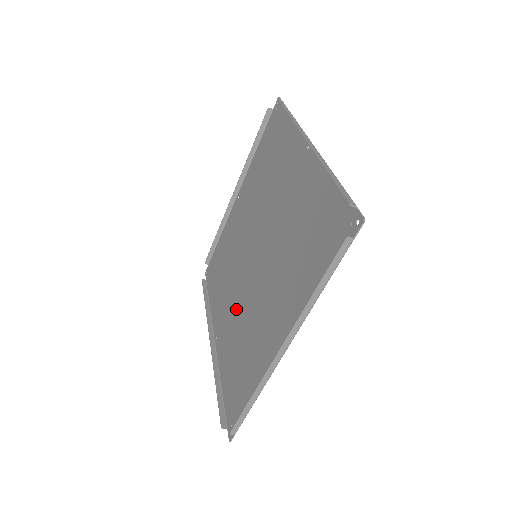
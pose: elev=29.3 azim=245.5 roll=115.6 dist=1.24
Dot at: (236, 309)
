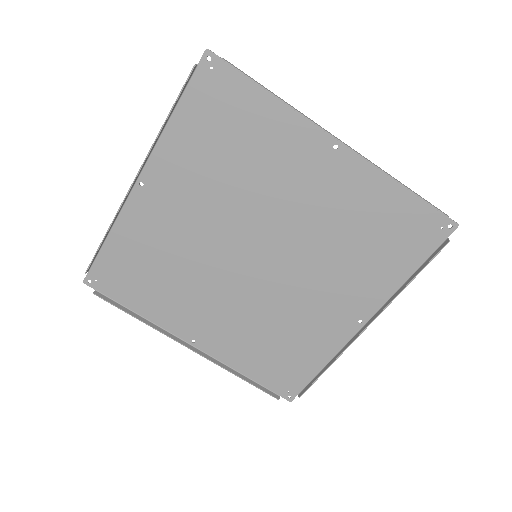
Dot at: (192, 233)
